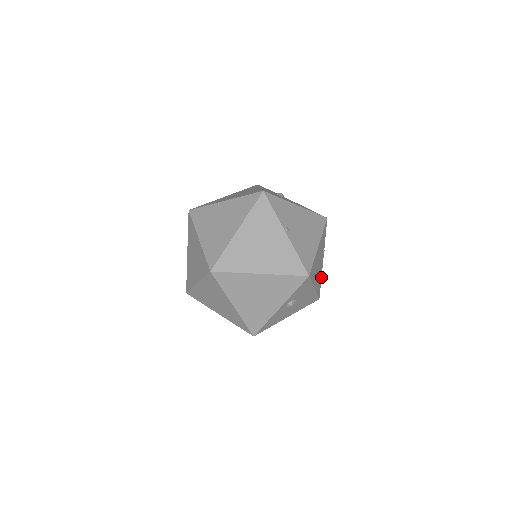
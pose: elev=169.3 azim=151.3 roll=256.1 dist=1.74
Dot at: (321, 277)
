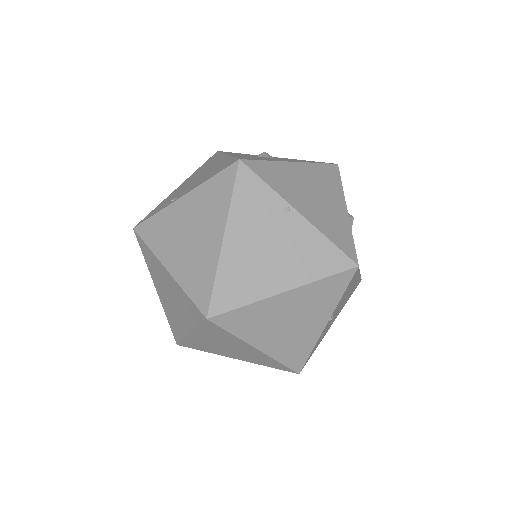
Dot at: occluded
